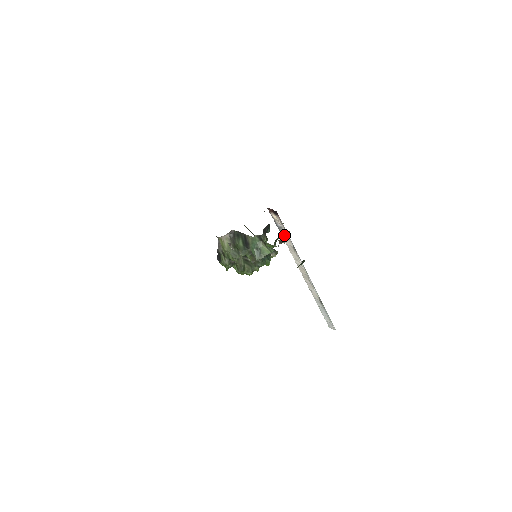
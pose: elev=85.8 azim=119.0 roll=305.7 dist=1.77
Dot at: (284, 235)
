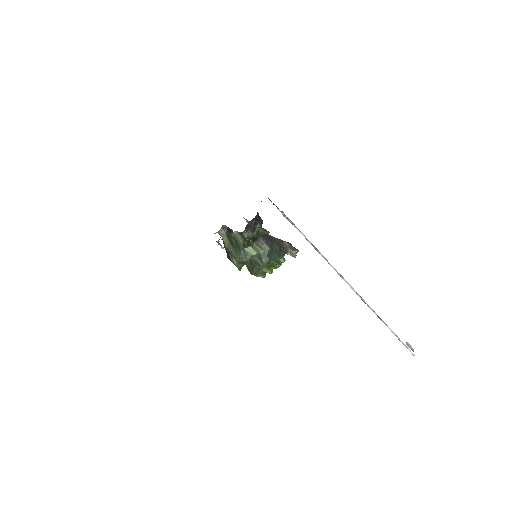
Dot at: (259, 232)
